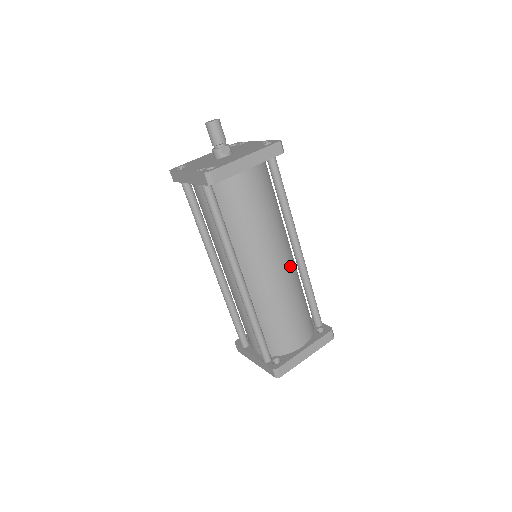
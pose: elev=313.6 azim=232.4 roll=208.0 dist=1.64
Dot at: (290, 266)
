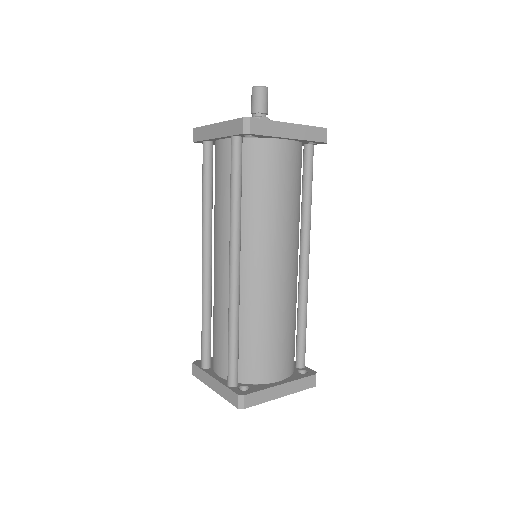
Dot at: (294, 275)
